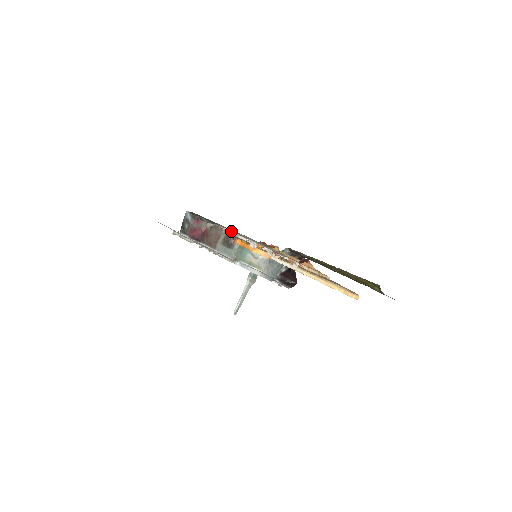
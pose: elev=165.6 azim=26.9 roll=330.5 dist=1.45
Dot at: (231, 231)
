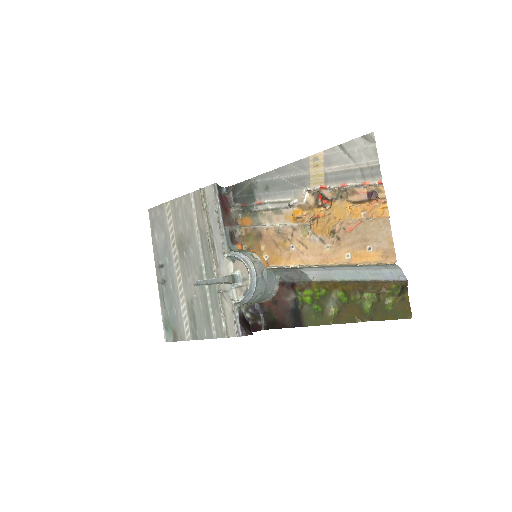
Dot at: (274, 199)
